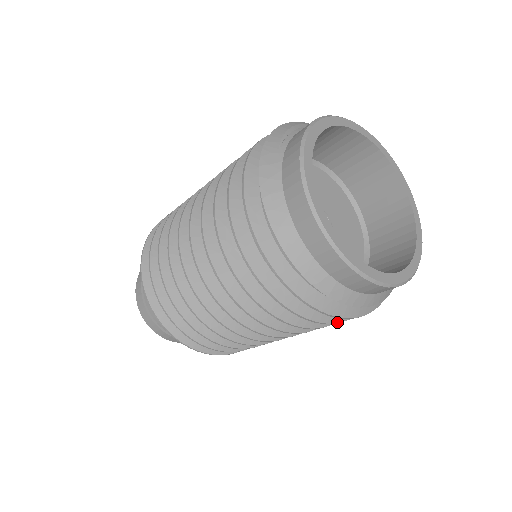
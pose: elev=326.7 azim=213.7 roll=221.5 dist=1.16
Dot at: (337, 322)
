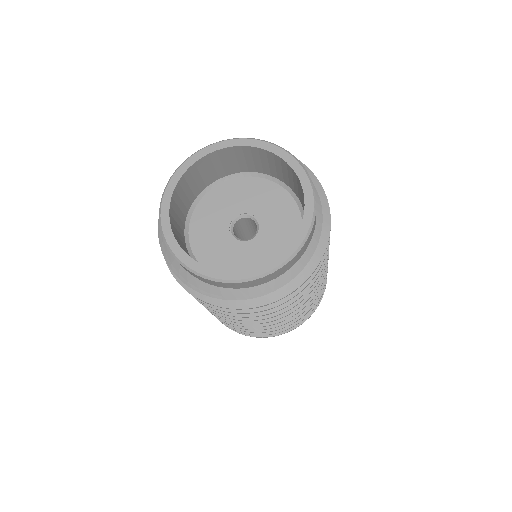
Dot at: (262, 310)
